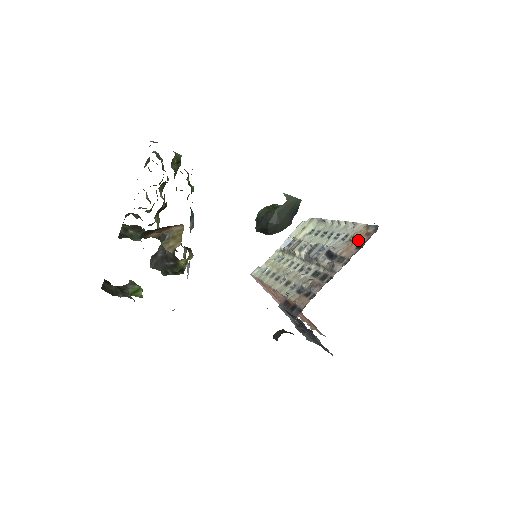
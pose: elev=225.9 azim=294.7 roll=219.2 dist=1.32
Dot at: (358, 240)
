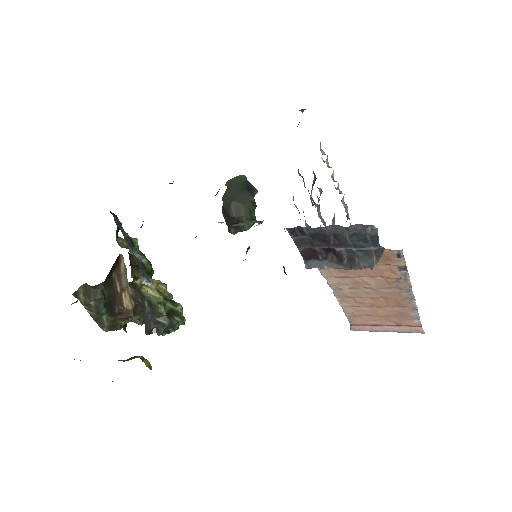
Dot at: occluded
